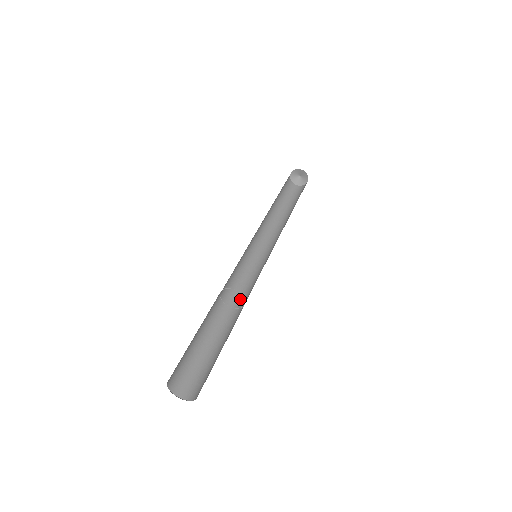
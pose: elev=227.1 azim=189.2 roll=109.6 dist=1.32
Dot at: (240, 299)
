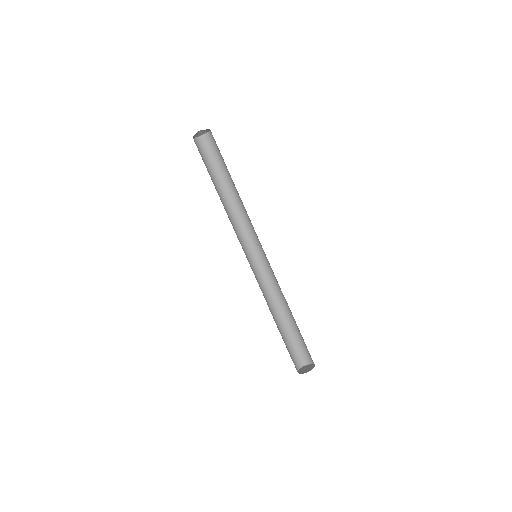
Dot at: (267, 293)
